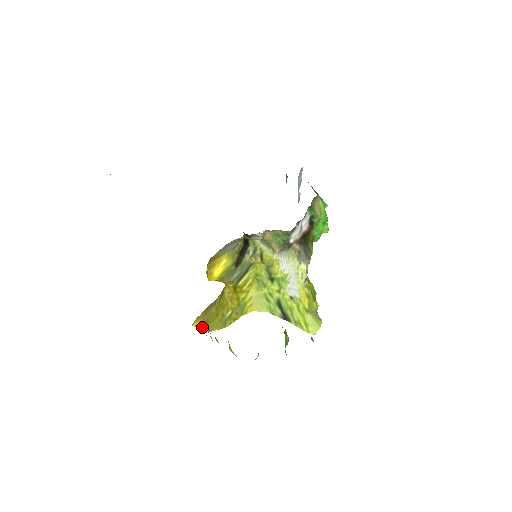
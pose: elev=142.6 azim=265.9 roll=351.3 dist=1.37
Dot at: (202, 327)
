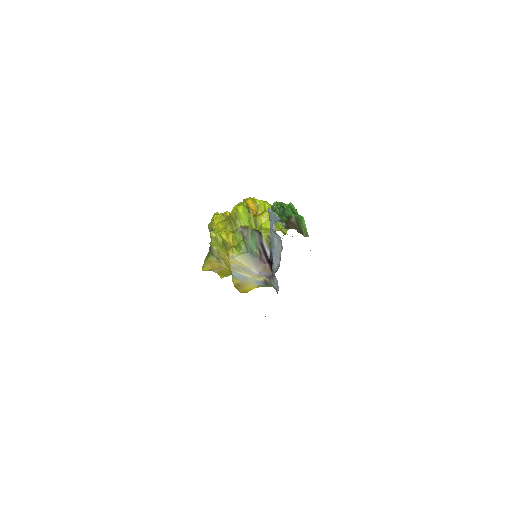
Dot at: occluded
